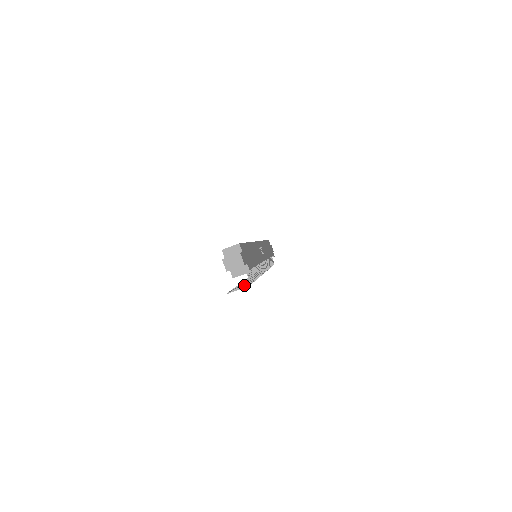
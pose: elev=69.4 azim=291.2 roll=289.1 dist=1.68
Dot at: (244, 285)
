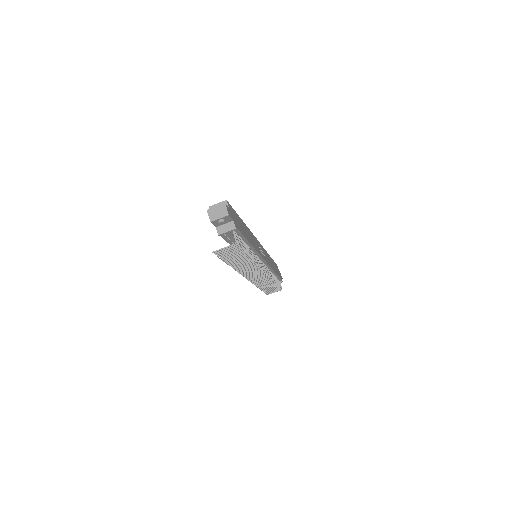
Dot at: (232, 251)
